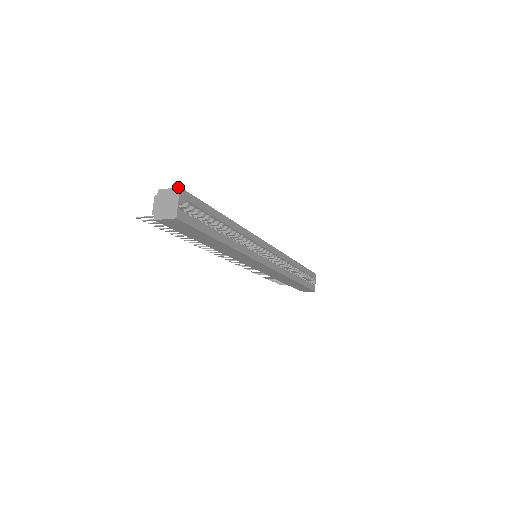
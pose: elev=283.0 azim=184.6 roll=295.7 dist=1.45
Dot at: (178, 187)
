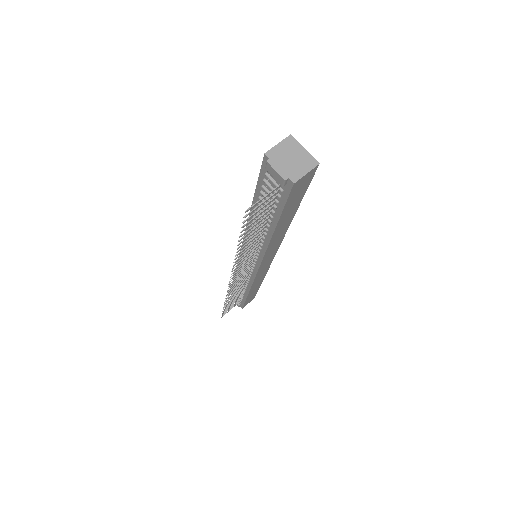
Dot at: (288, 136)
